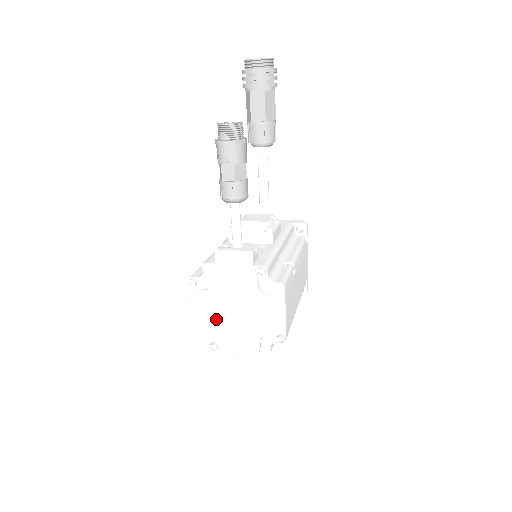
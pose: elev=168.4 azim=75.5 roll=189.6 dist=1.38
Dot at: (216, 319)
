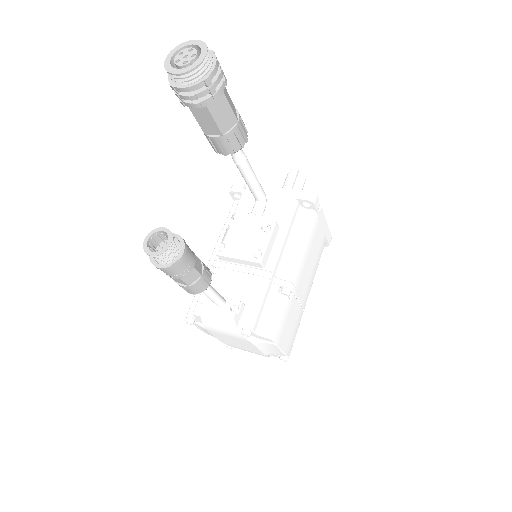
Dot at: (222, 340)
